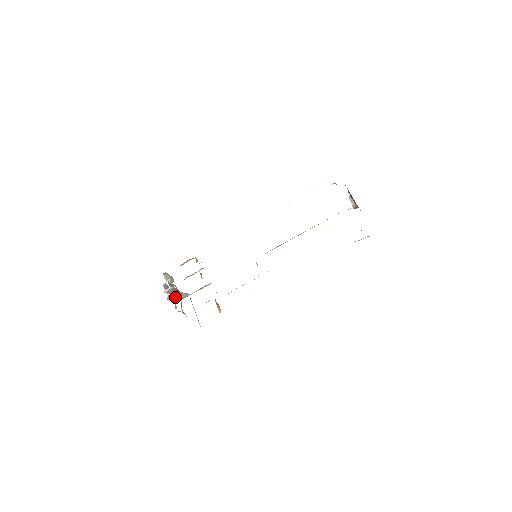
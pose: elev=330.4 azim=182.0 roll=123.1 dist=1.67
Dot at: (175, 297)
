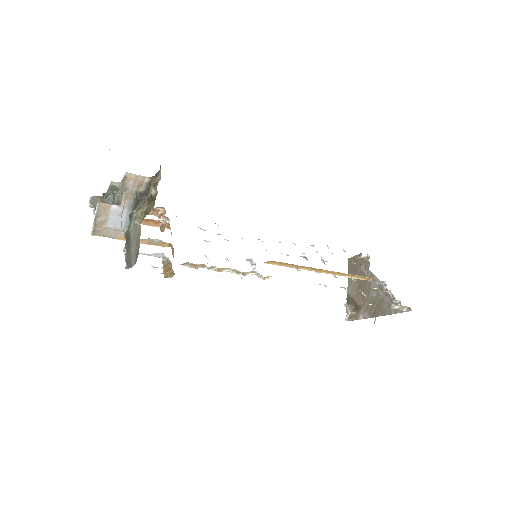
Dot at: (108, 214)
